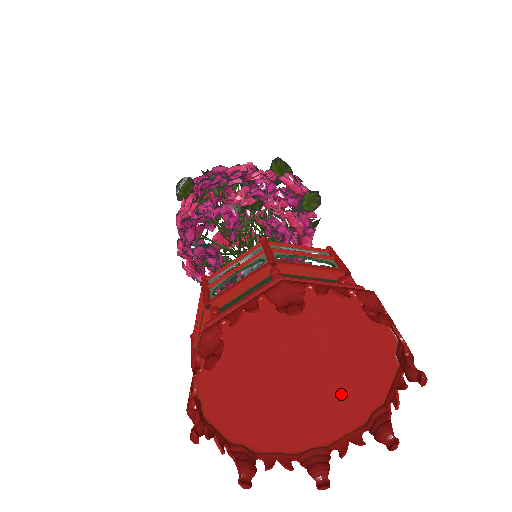
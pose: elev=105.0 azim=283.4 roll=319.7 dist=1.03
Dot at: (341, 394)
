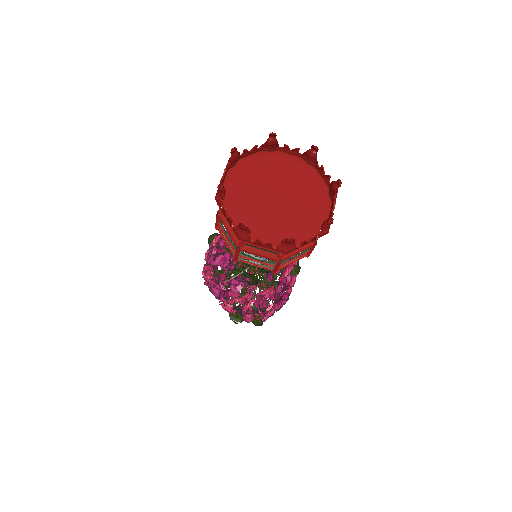
Dot at: (301, 213)
